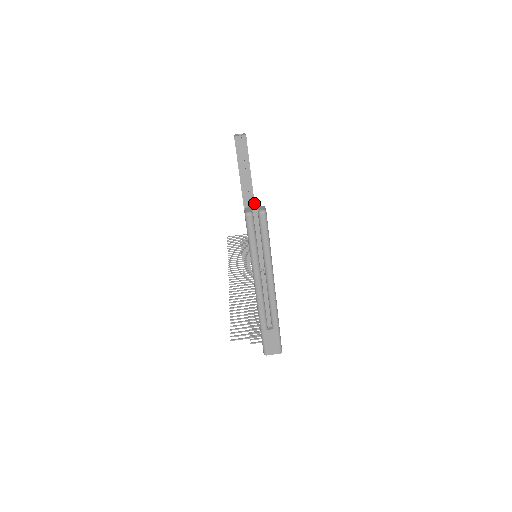
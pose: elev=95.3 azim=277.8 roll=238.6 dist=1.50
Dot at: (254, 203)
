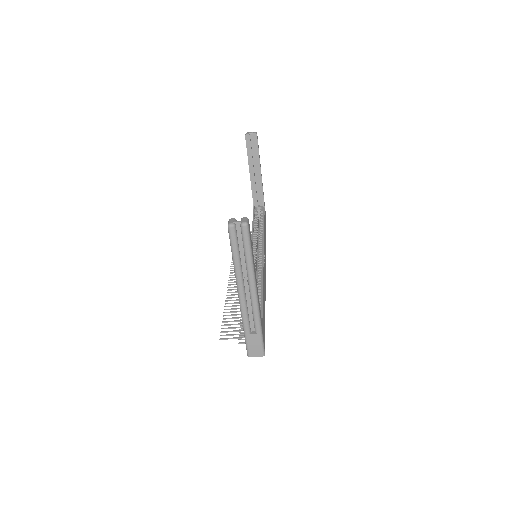
Dot at: (263, 200)
